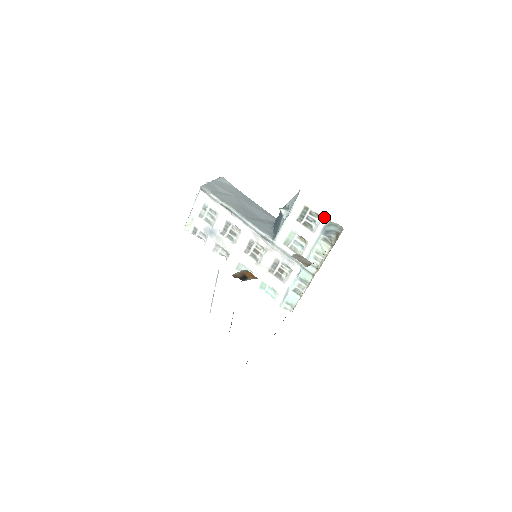
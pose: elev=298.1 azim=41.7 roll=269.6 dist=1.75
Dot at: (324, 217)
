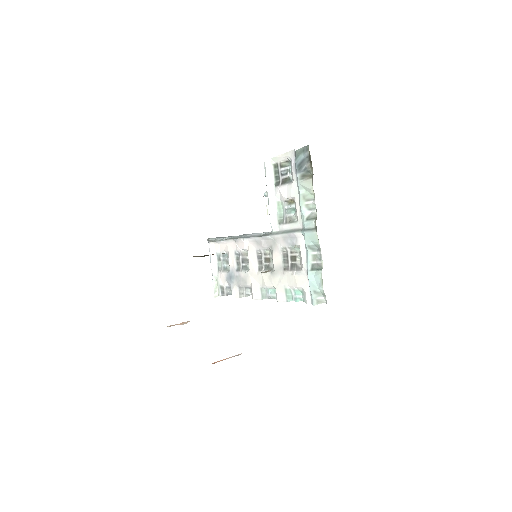
Dot at: (291, 155)
